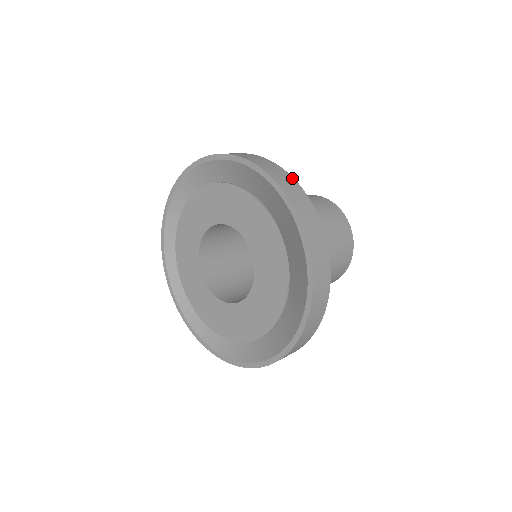
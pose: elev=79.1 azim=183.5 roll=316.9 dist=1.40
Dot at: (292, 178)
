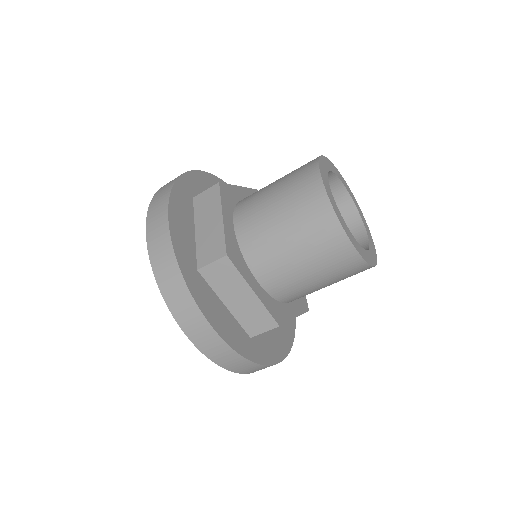
Dot at: (168, 235)
